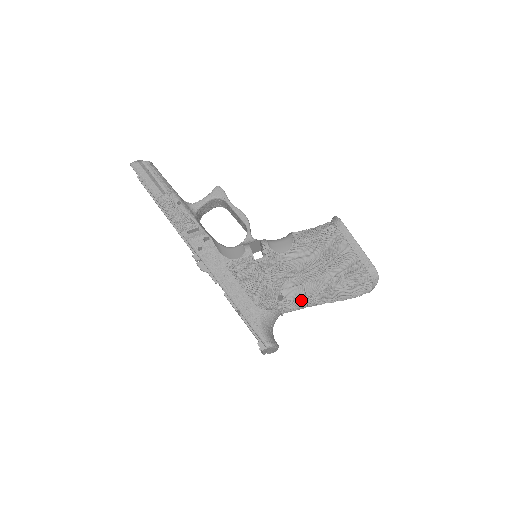
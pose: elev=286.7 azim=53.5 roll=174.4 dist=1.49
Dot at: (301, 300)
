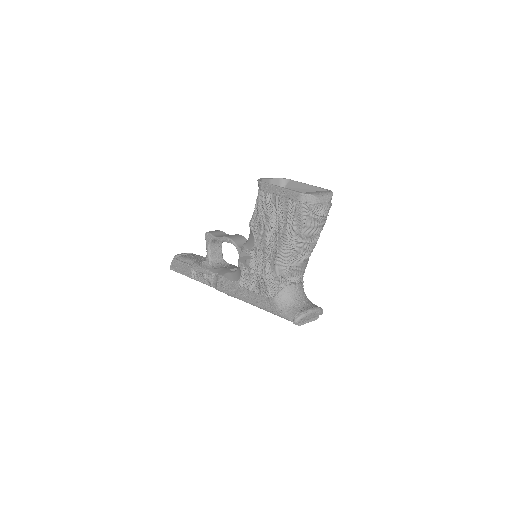
Dot at: (290, 266)
